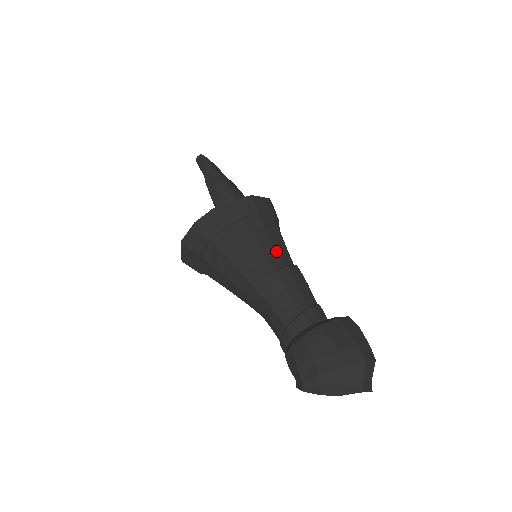
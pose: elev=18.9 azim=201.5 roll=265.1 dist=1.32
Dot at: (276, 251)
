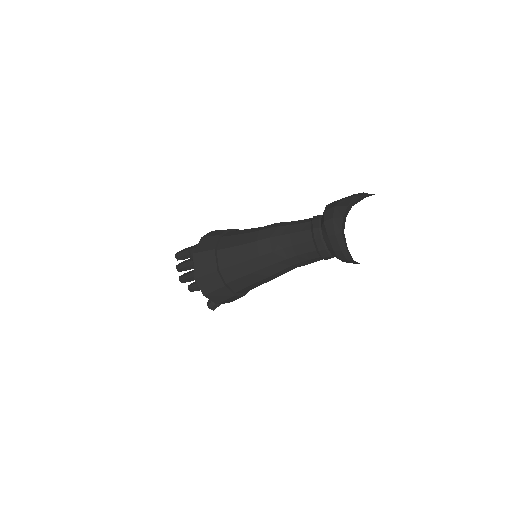
Dot at: occluded
